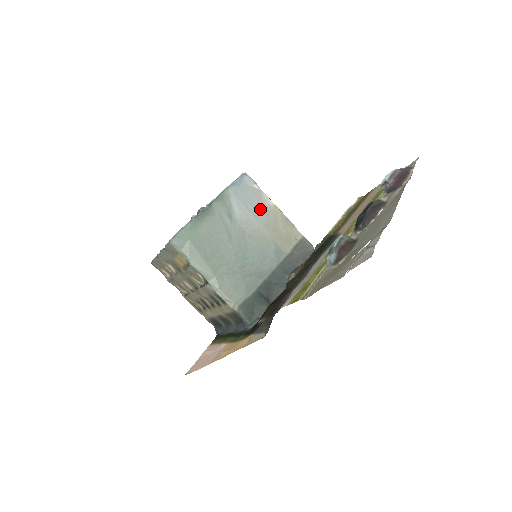
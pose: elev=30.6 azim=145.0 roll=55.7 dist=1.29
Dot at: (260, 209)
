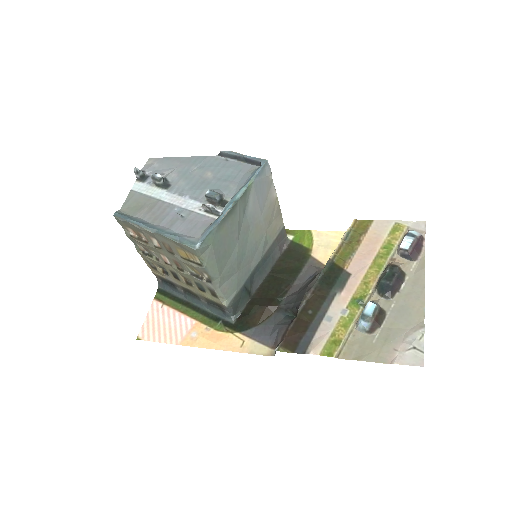
Dot at: (266, 201)
